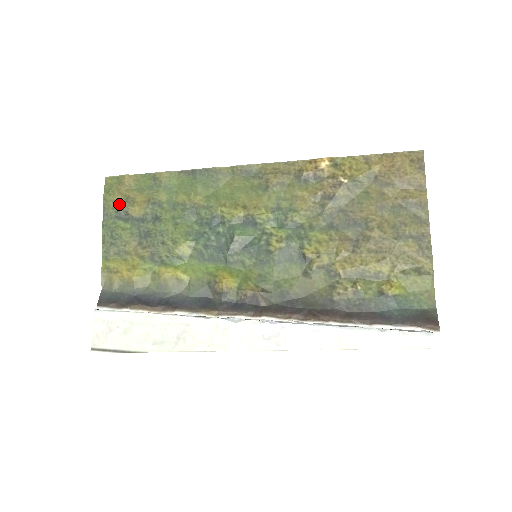
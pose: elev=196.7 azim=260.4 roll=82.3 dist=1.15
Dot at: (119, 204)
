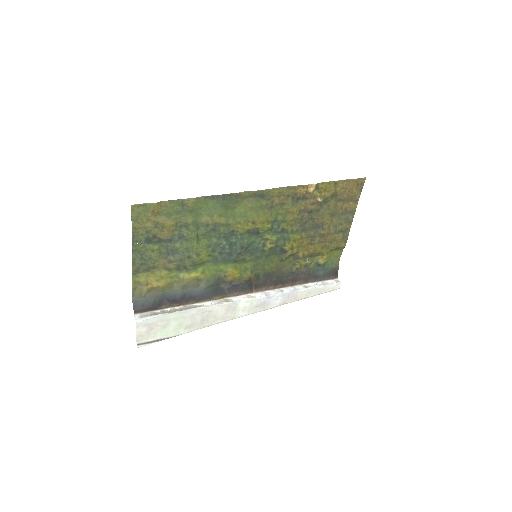
Dot at: (148, 230)
